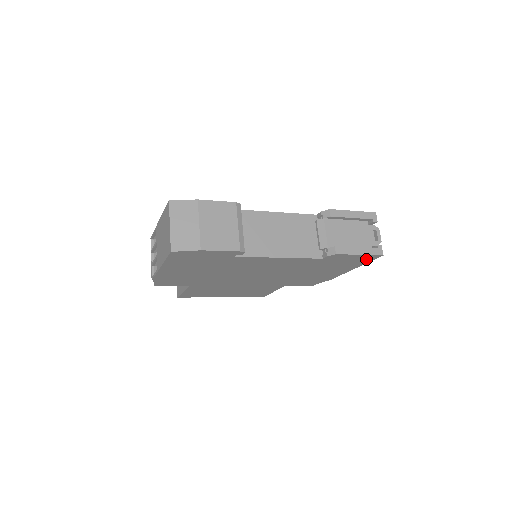
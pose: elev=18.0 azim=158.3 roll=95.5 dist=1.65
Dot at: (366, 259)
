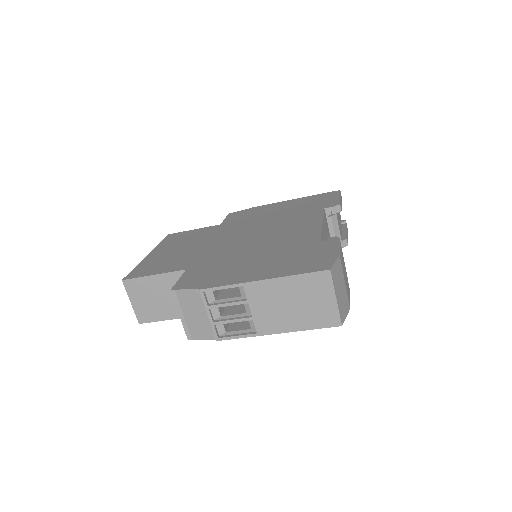
Dot at: occluded
